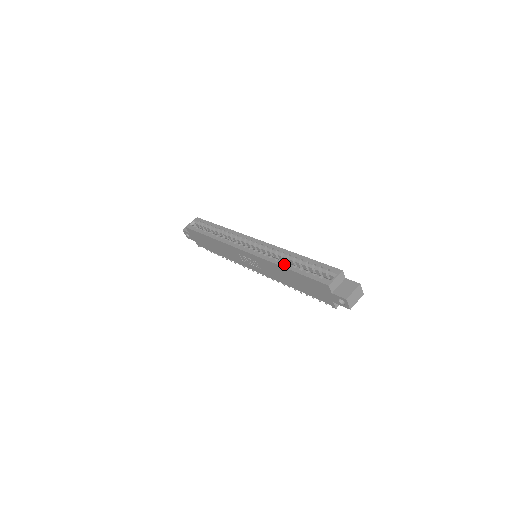
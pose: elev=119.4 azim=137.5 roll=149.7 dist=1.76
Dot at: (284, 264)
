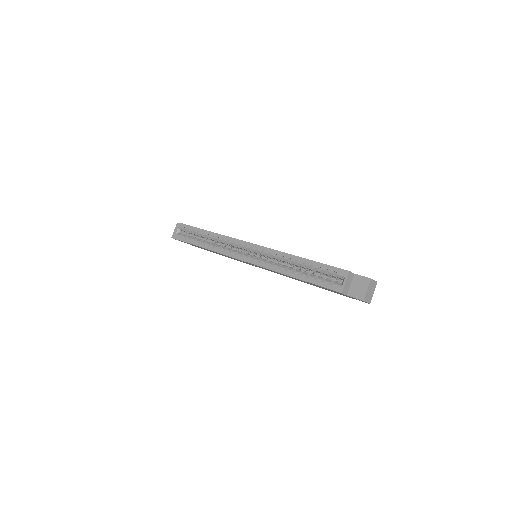
Dot at: (289, 272)
